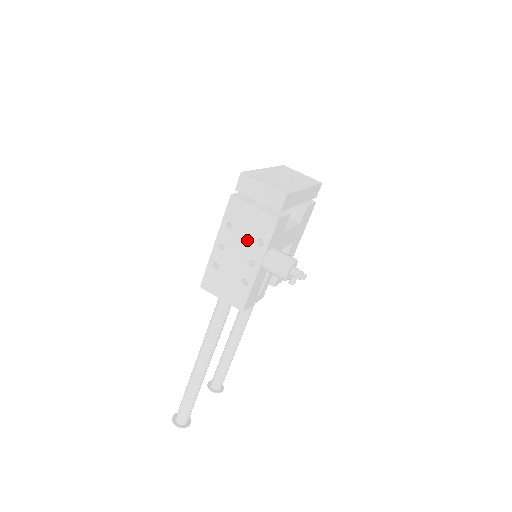
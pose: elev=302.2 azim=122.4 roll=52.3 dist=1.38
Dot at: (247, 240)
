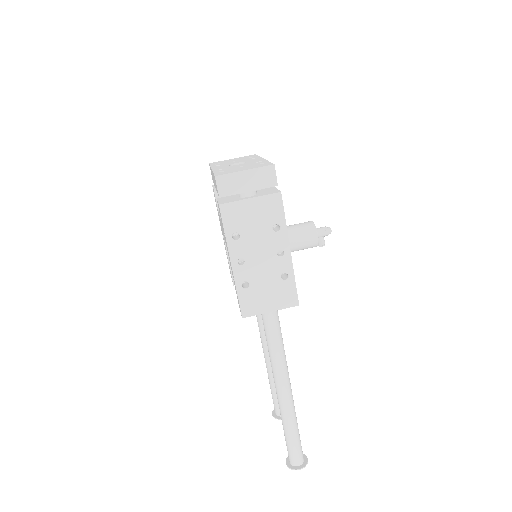
Dot at: (262, 236)
